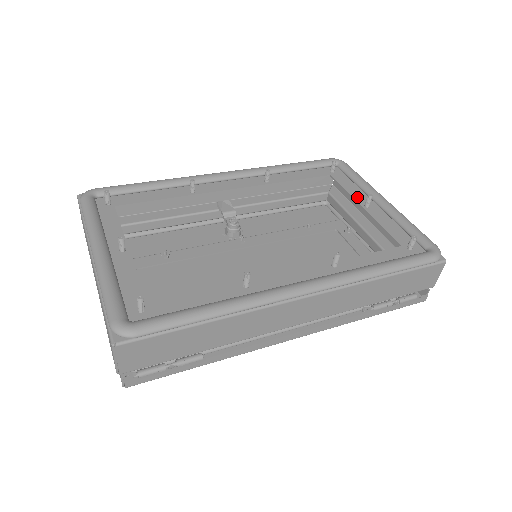
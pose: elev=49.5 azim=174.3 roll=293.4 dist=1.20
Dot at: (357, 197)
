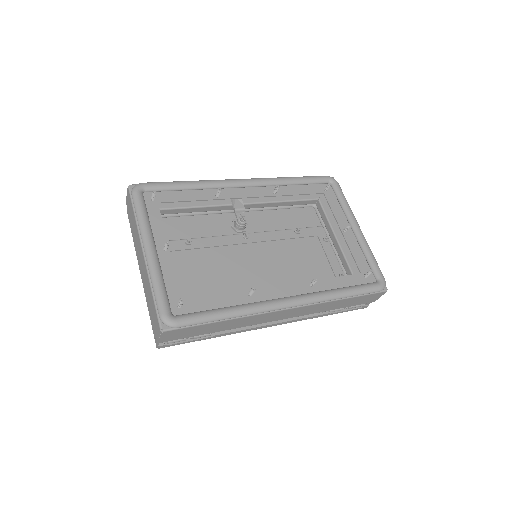
Dot at: (339, 220)
